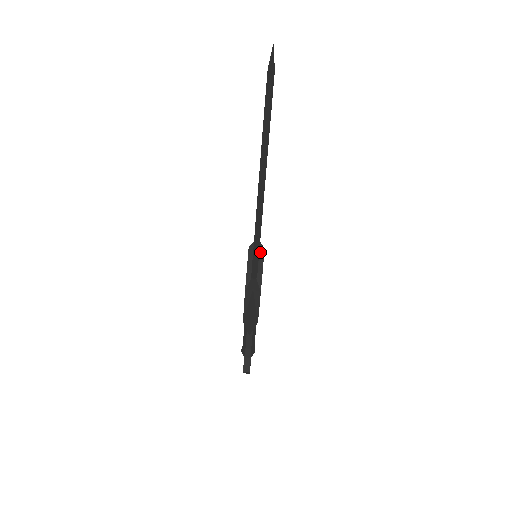
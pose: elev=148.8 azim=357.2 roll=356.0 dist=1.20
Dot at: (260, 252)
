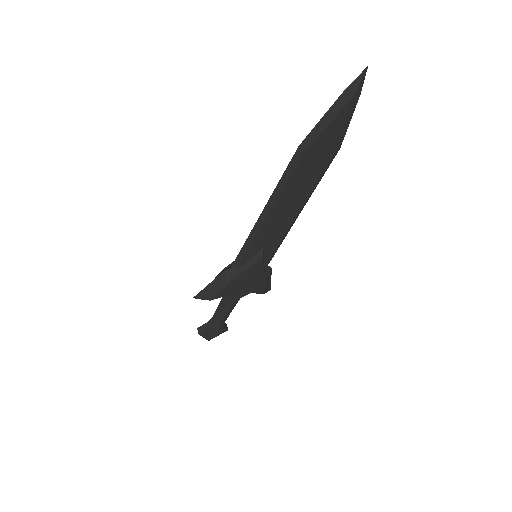
Dot at: (257, 255)
